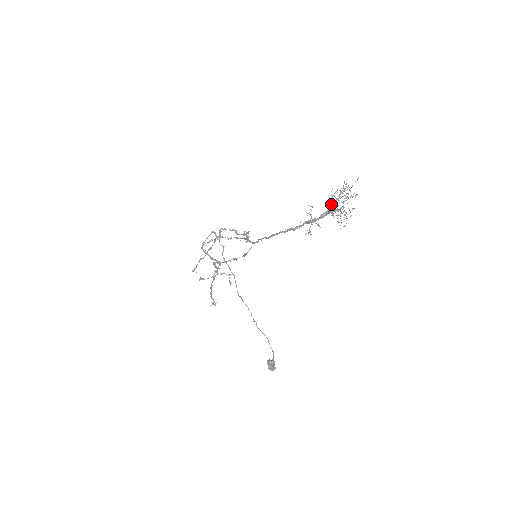
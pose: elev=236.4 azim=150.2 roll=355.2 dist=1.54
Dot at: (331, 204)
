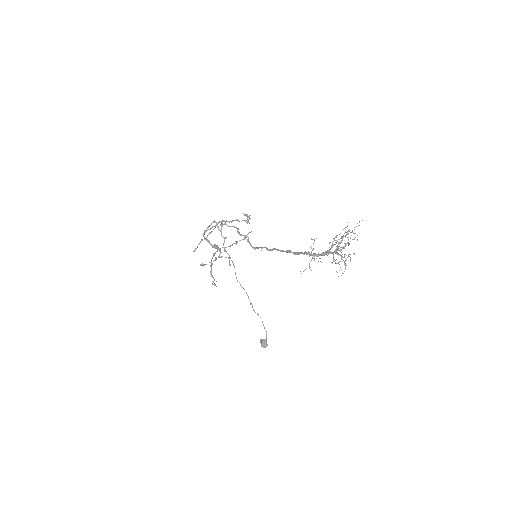
Dot at: occluded
